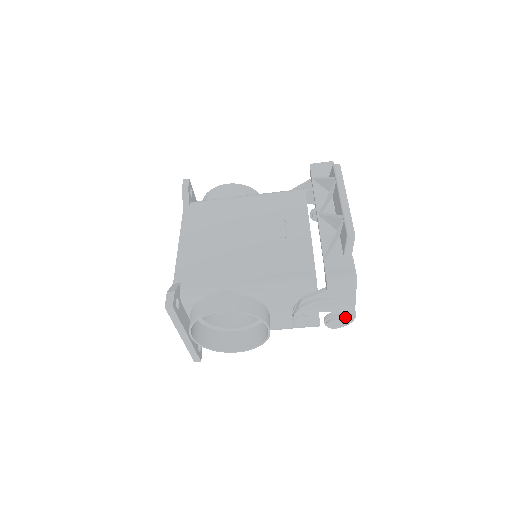
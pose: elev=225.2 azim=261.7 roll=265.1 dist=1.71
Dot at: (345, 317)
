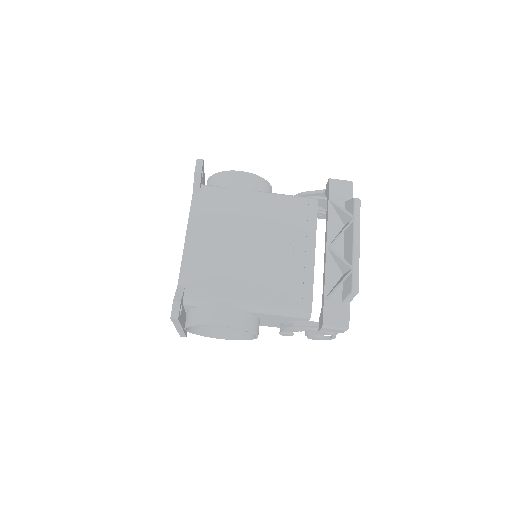
Dot at: occluded
